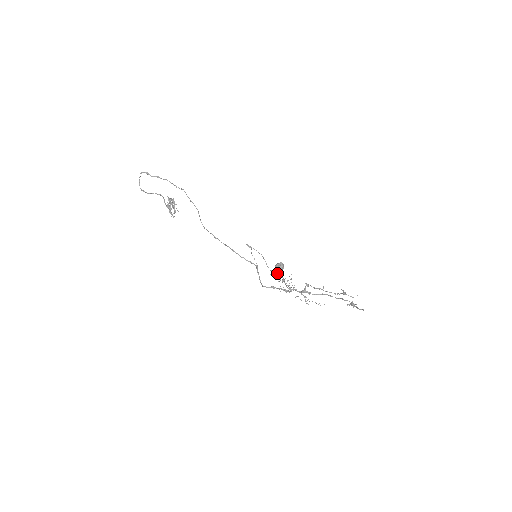
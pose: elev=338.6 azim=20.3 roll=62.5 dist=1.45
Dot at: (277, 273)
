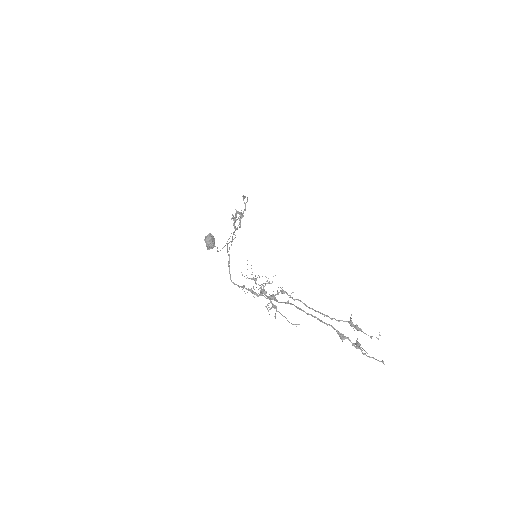
Dot at: (207, 247)
